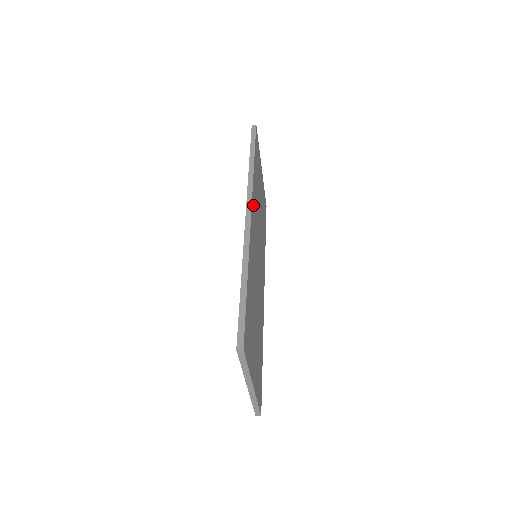
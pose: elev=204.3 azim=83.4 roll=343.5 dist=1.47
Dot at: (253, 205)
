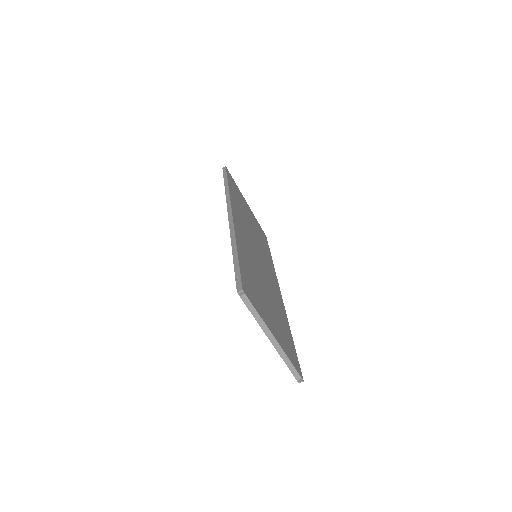
Dot at: (235, 212)
